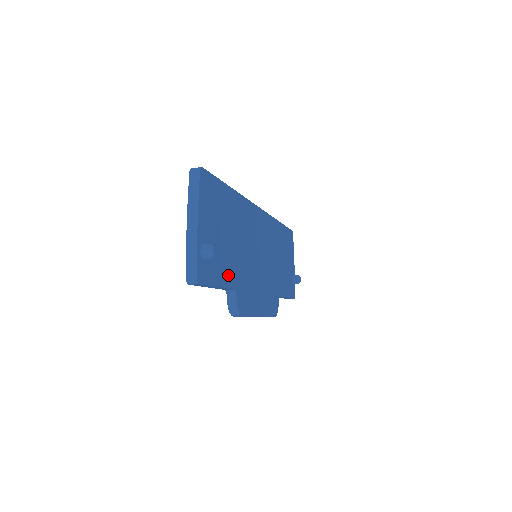
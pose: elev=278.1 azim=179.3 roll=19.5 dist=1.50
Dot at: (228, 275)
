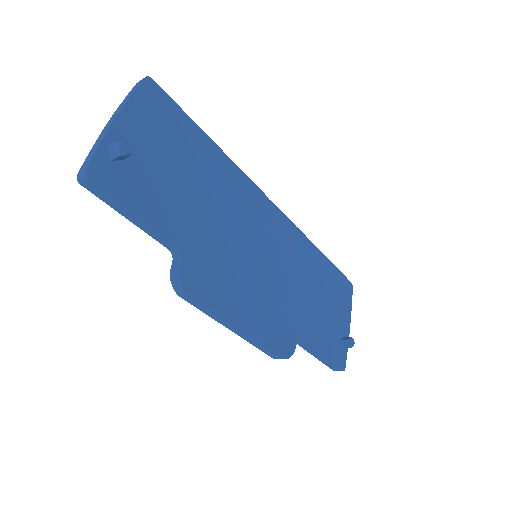
Dot at: (169, 221)
